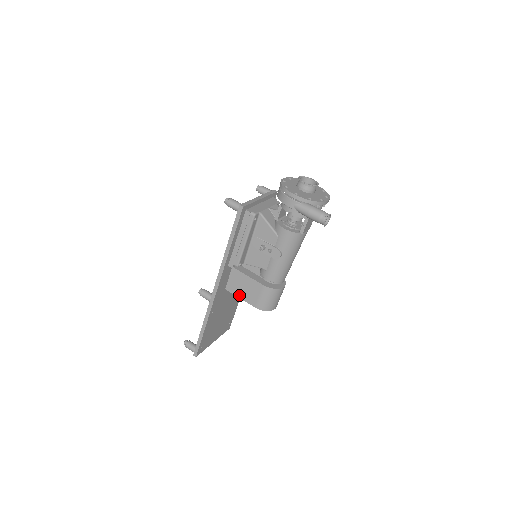
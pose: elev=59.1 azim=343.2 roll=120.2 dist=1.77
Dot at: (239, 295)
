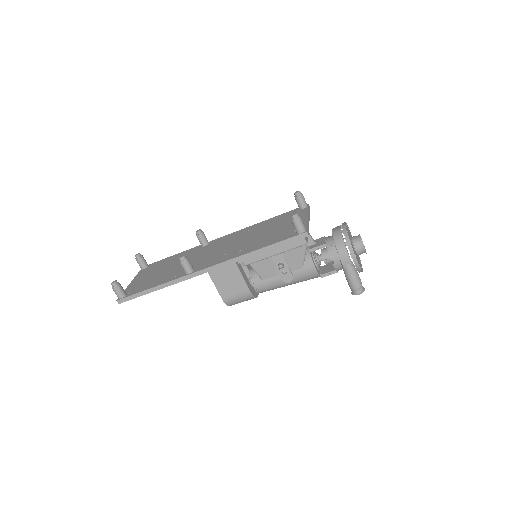
Dot at: (215, 280)
